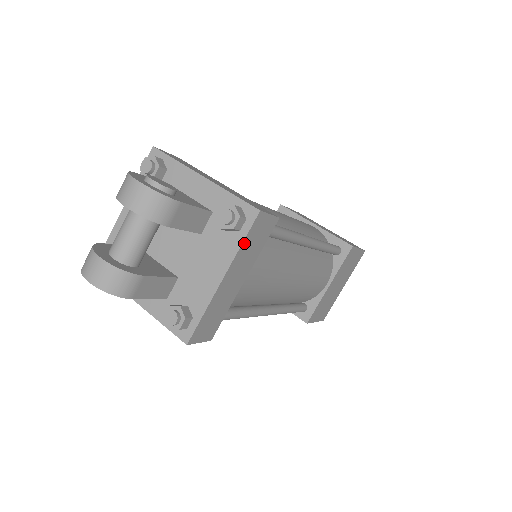
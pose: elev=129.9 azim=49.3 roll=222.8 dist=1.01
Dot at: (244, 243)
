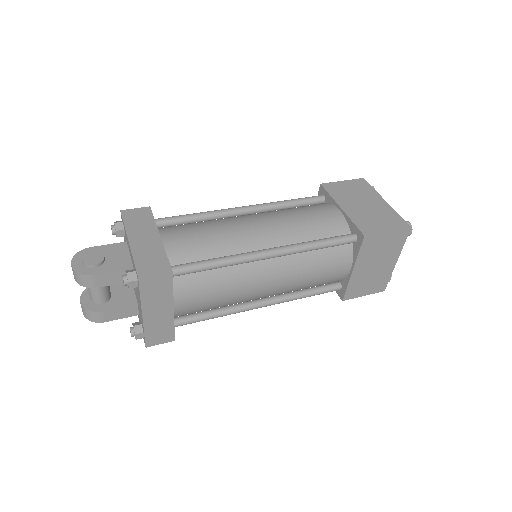
Dot at: (143, 295)
